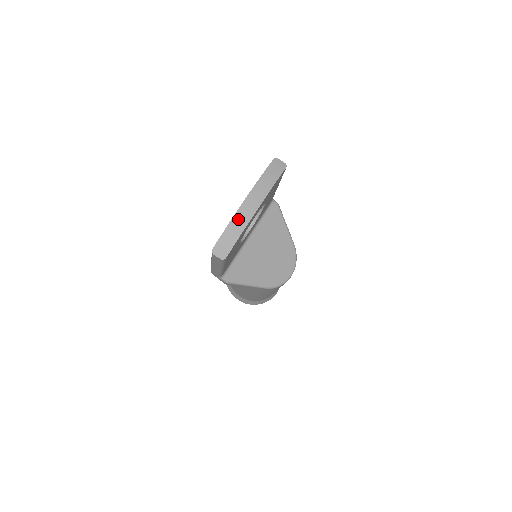
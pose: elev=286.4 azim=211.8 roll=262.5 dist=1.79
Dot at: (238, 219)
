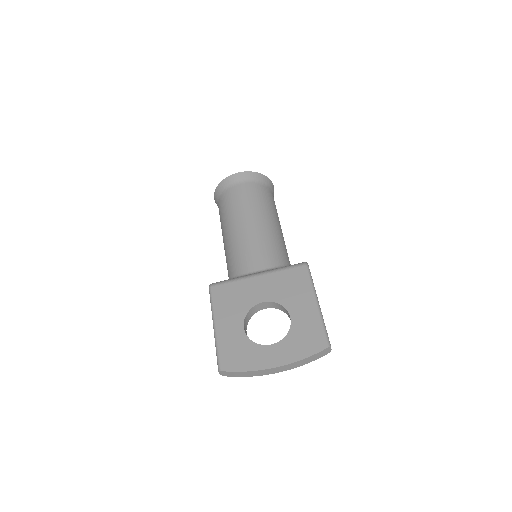
Dot at: (258, 372)
